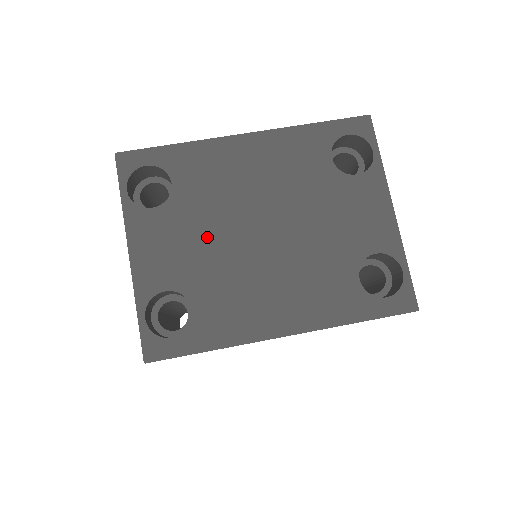
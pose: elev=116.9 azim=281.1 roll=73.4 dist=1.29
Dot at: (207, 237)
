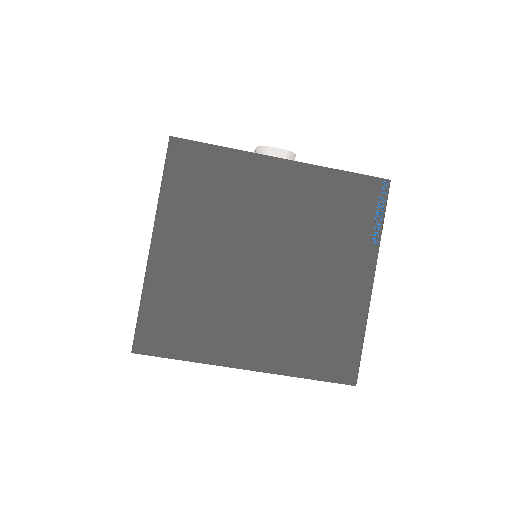
Dot at: occluded
